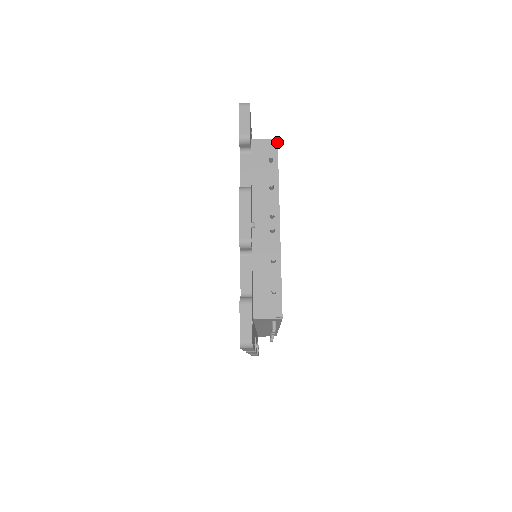
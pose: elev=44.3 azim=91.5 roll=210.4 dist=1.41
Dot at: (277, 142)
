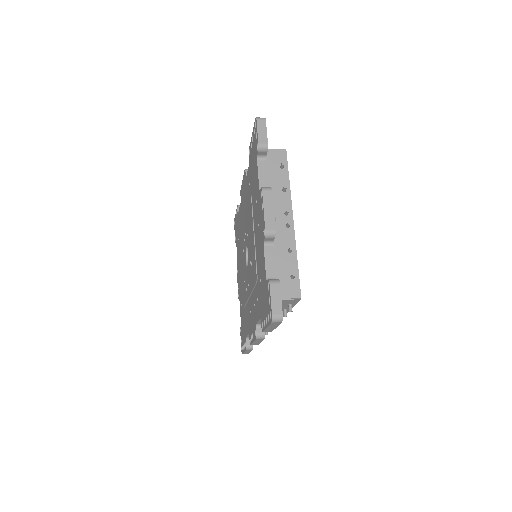
Dot at: (286, 152)
